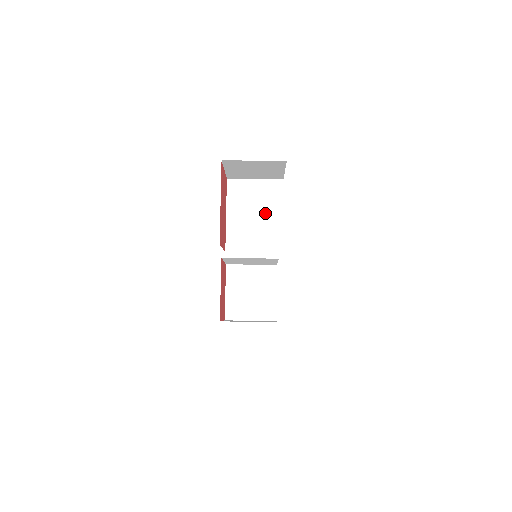
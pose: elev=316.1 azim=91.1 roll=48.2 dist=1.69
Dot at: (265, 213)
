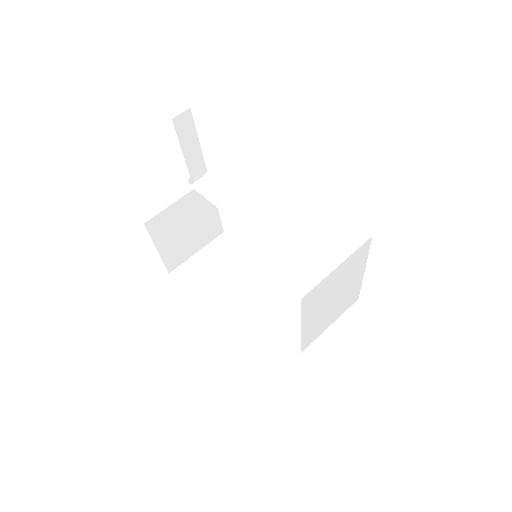
Dot at: (346, 287)
